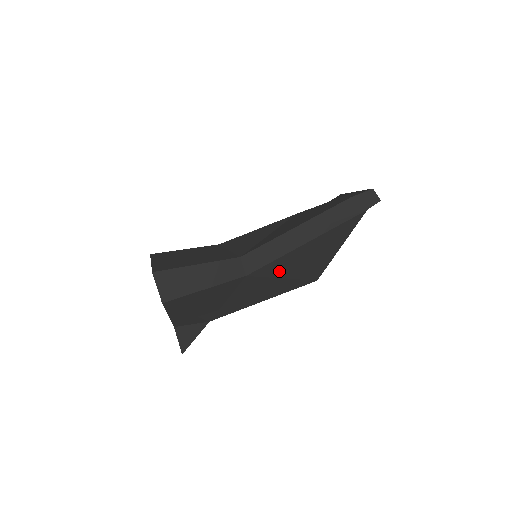
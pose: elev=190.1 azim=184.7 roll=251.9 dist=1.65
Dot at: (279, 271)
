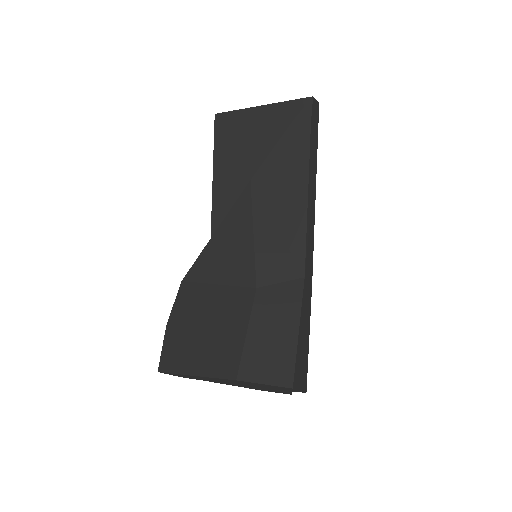
Dot at: occluded
